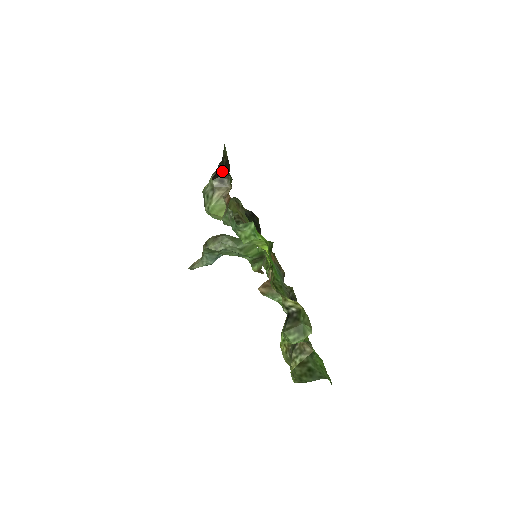
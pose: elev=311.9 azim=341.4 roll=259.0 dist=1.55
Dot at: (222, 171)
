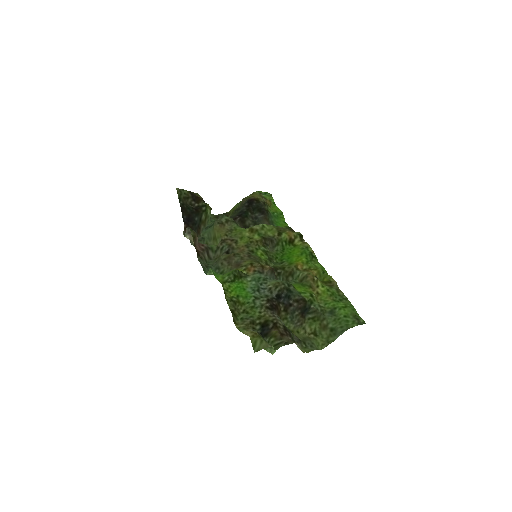
Dot at: (191, 215)
